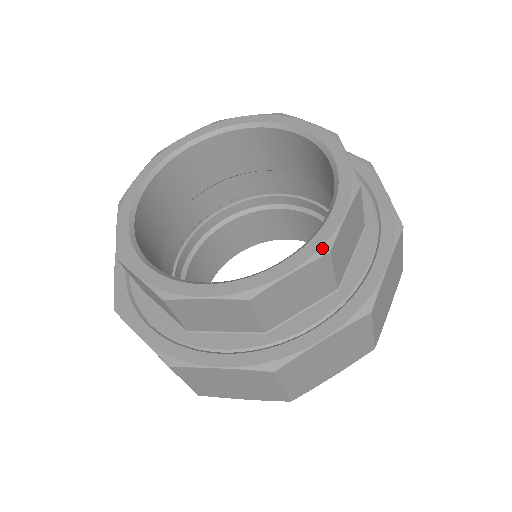
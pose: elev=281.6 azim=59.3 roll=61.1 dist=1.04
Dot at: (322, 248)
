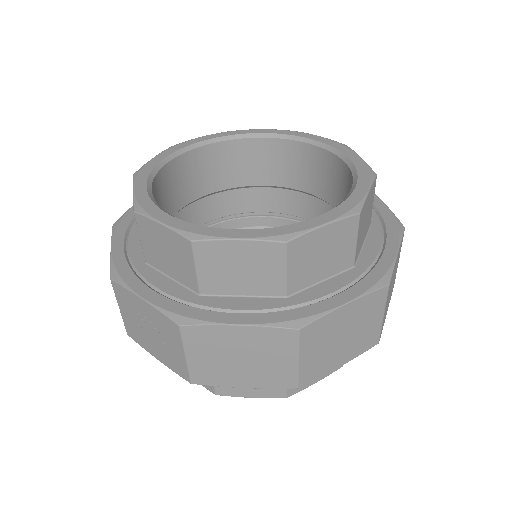
Dot at: (353, 209)
